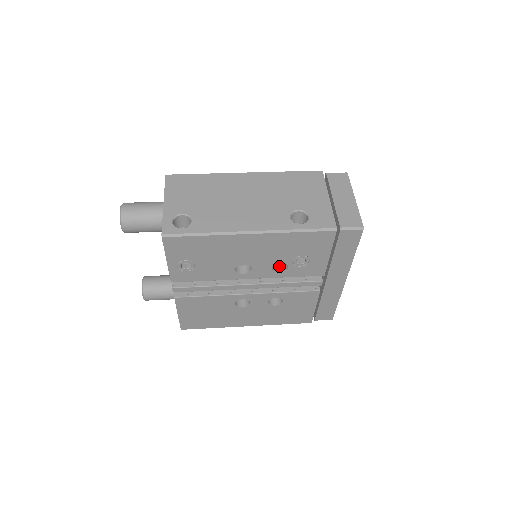
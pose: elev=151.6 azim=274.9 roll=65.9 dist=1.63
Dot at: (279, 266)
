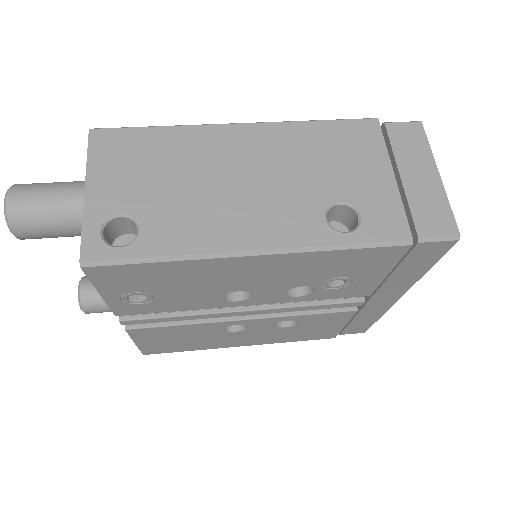
Dot at: occluded
